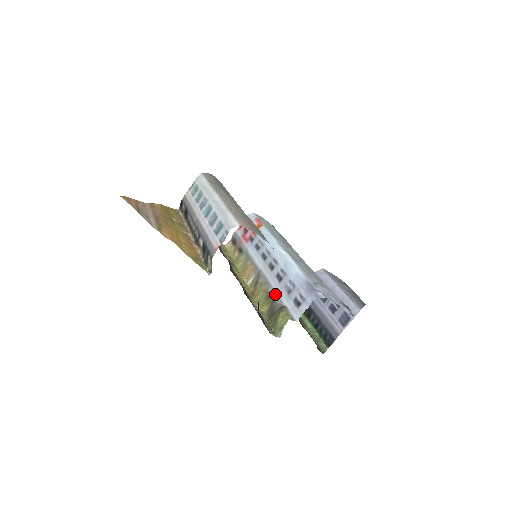
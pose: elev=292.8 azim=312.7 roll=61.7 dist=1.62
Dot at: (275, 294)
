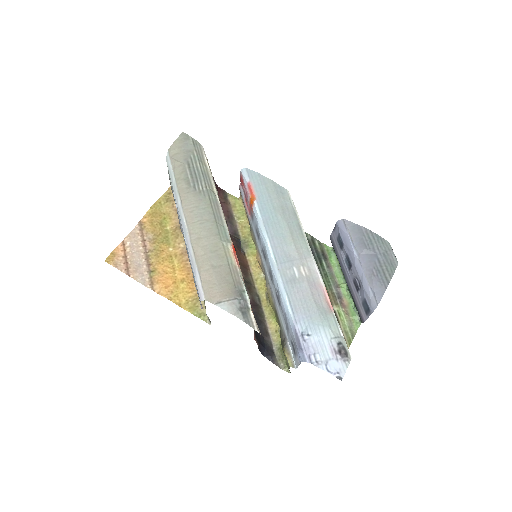
Dot at: (279, 318)
